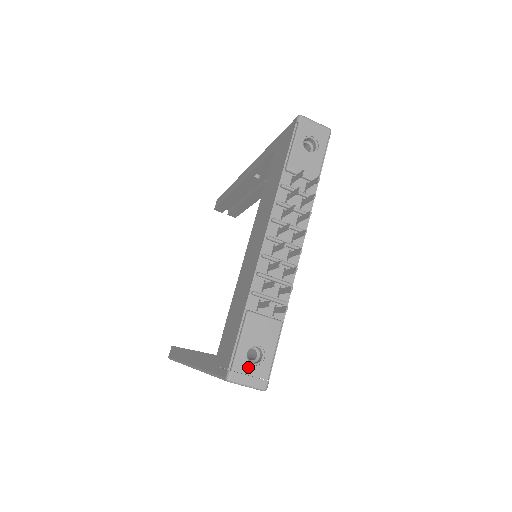
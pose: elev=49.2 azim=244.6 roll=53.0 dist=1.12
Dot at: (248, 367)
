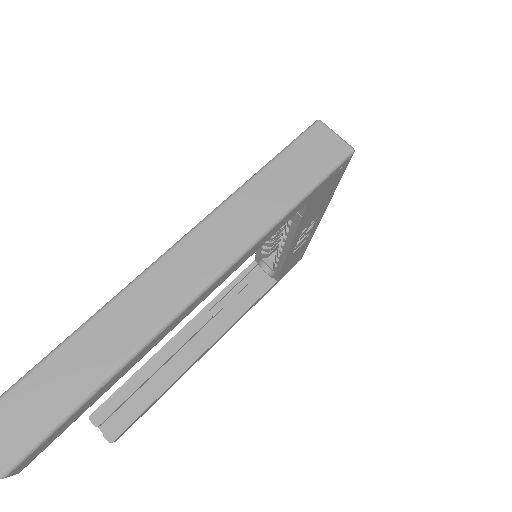
Dot at: occluded
